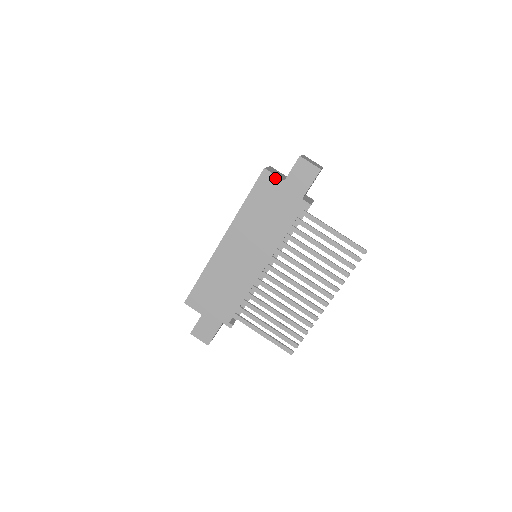
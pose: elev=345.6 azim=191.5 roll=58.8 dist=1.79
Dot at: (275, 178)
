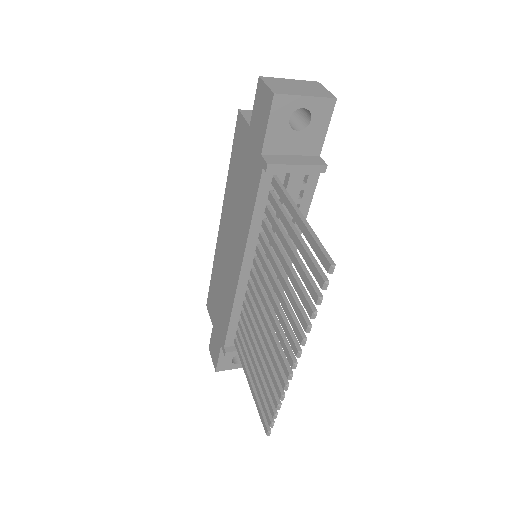
Dot at: (244, 123)
